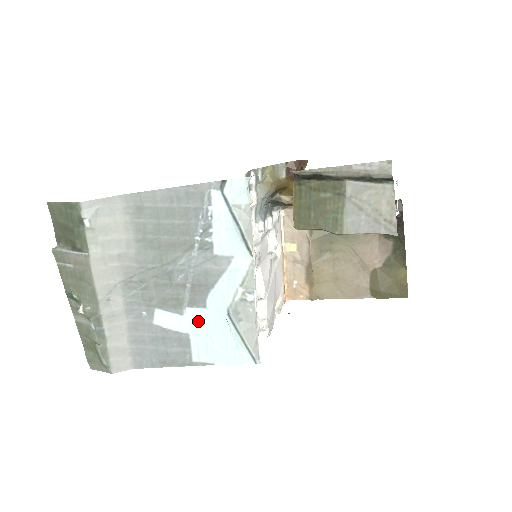
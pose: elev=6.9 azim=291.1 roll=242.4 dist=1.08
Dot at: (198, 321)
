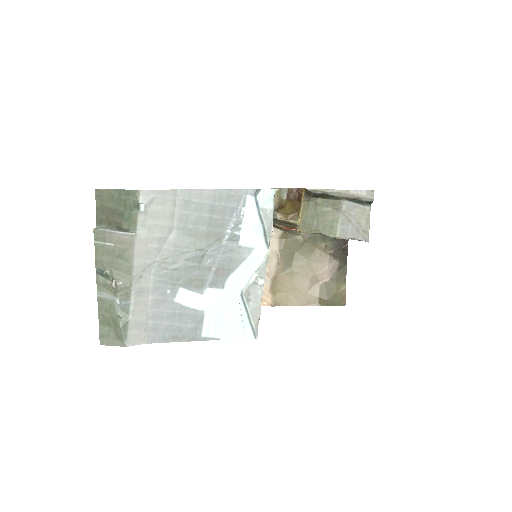
Dot at: (215, 300)
